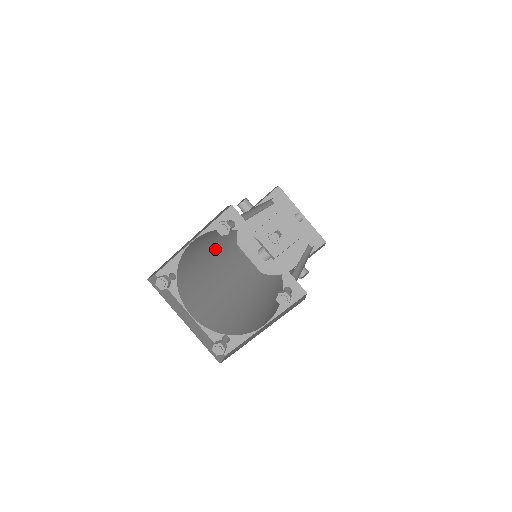
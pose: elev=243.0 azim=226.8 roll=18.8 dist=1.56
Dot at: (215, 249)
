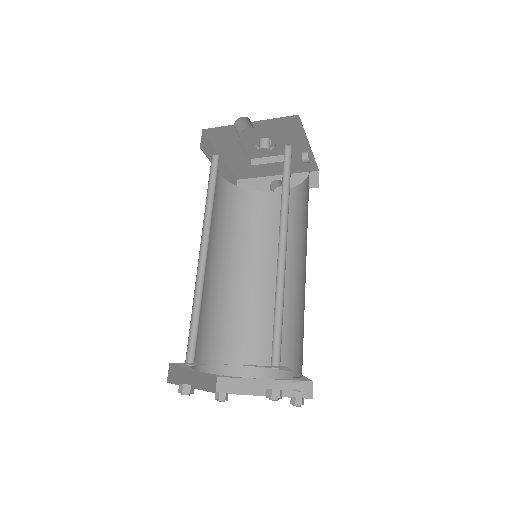
Dot at: occluded
